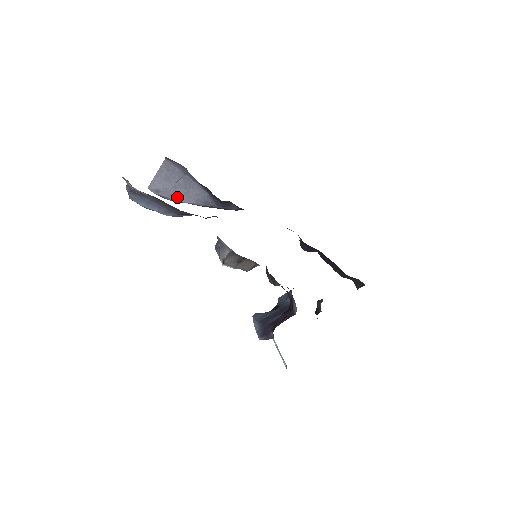
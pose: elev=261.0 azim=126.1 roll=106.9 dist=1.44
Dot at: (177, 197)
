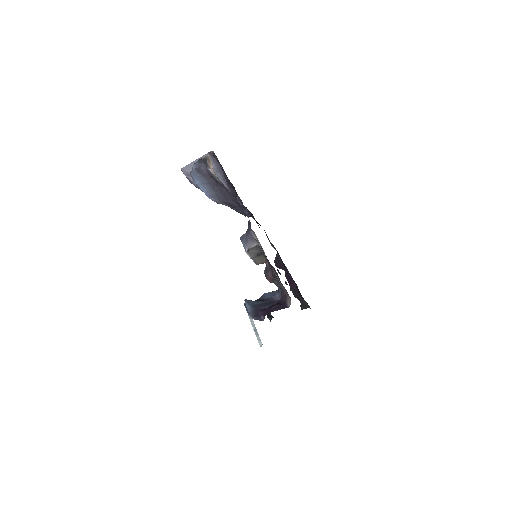
Dot at: occluded
